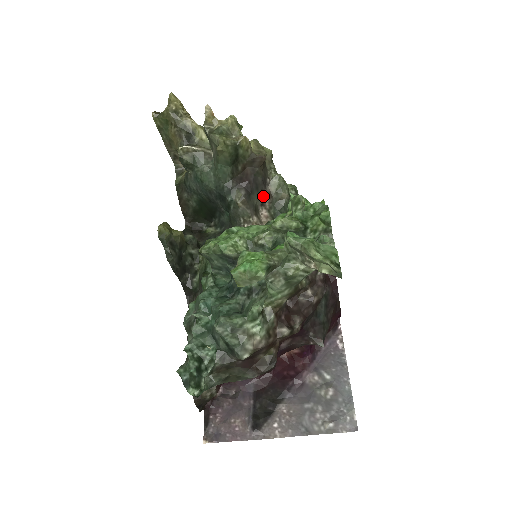
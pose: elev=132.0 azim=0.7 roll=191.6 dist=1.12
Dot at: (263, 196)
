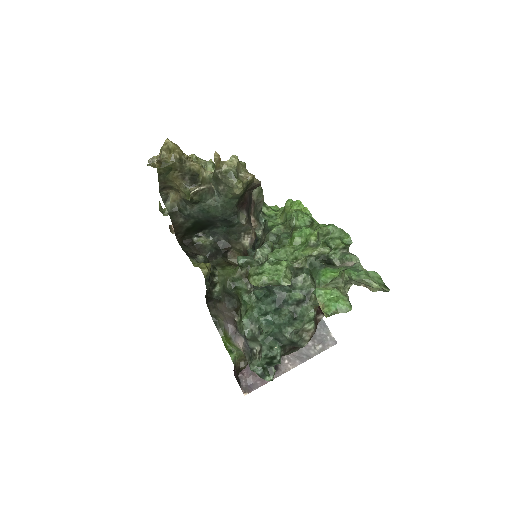
Dot at: occluded
